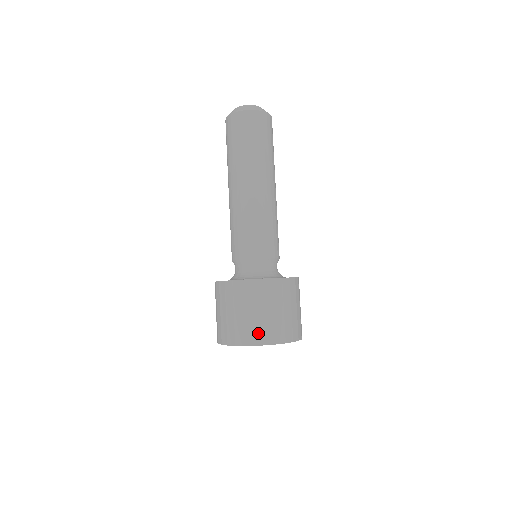
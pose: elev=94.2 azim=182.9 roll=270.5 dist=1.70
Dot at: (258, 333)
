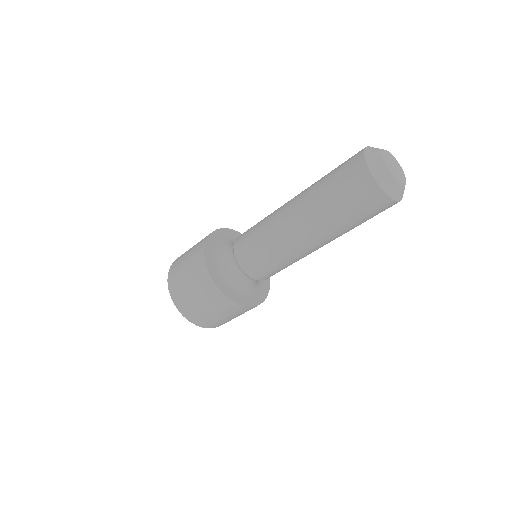
Dot at: (185, 306)
